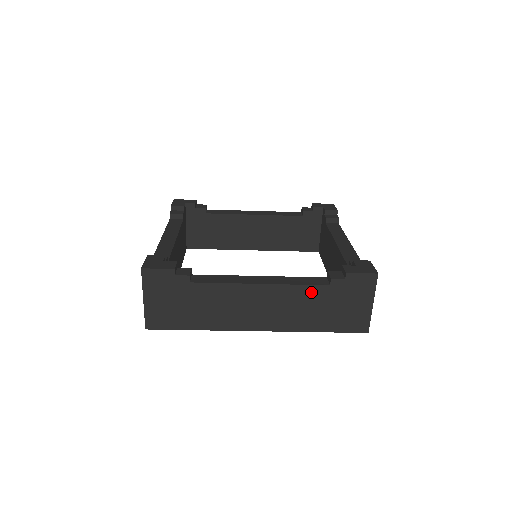
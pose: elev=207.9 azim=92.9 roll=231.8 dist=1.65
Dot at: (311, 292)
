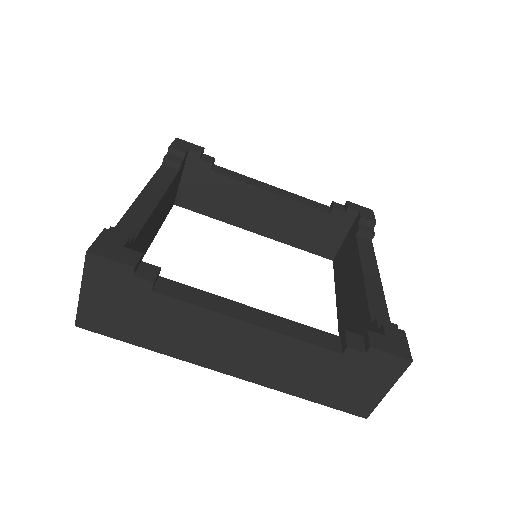
Dot at: (313, 354)
